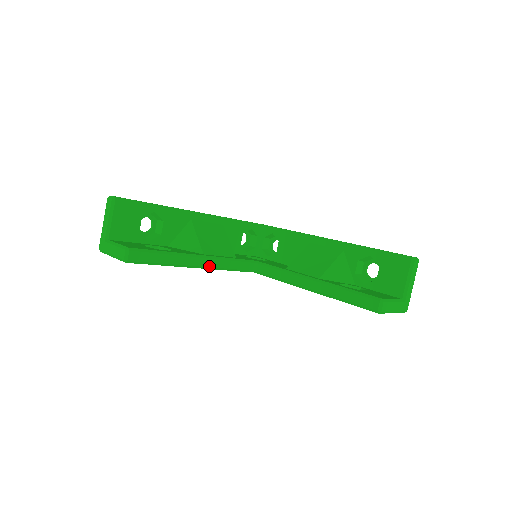
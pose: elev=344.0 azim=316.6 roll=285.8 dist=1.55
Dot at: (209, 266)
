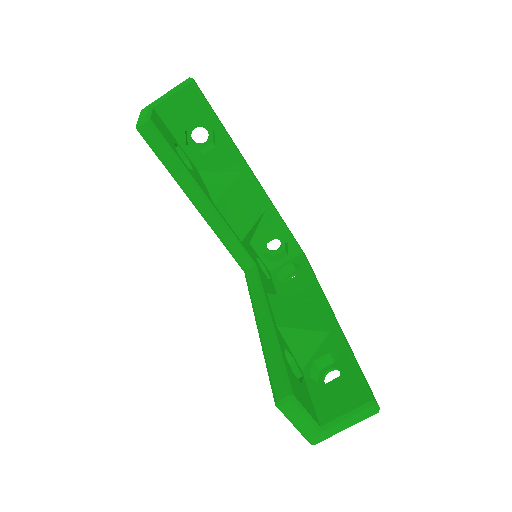
Dot at: (207, 217)
